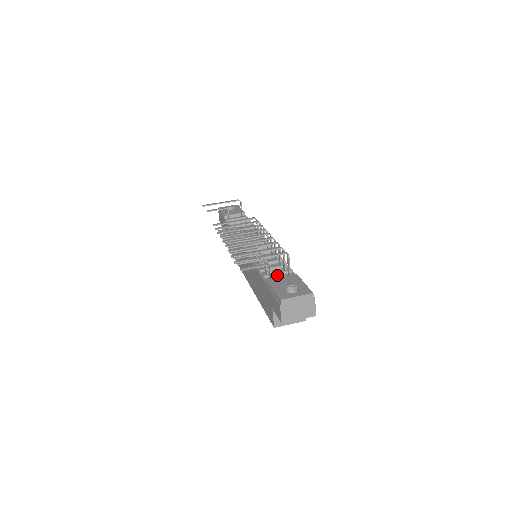
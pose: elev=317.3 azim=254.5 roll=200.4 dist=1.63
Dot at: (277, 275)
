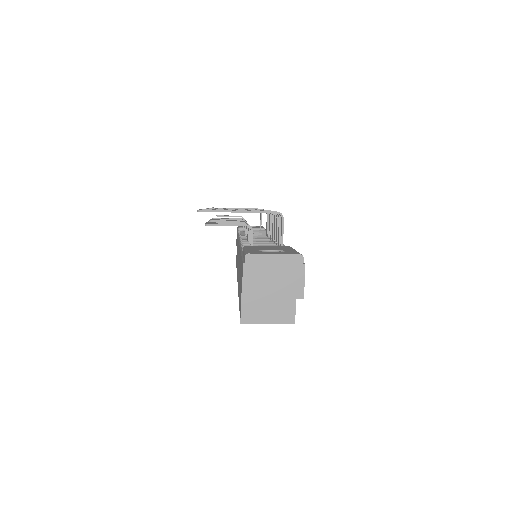
Dot at: occluded
